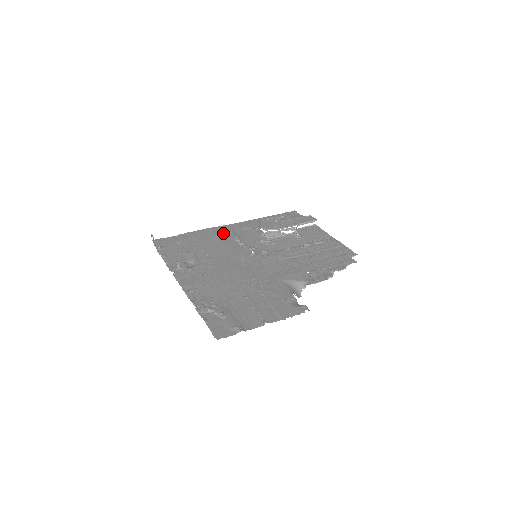
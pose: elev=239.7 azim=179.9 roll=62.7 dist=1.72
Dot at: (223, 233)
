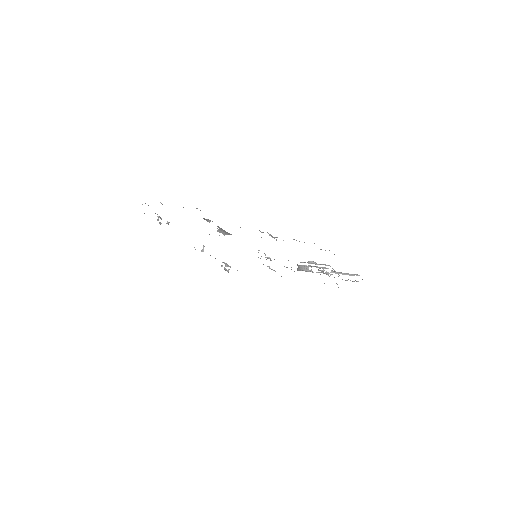
Dot at: occluded
